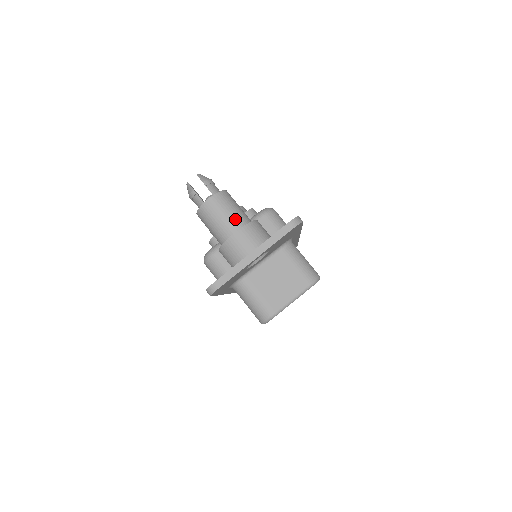
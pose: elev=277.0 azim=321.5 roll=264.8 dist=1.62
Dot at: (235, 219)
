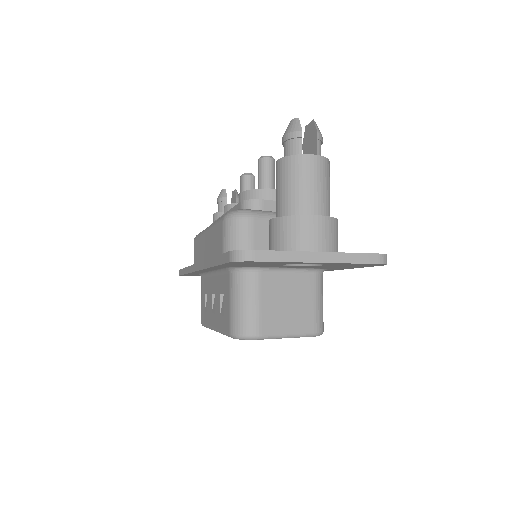
Dot at: (324, 201)
